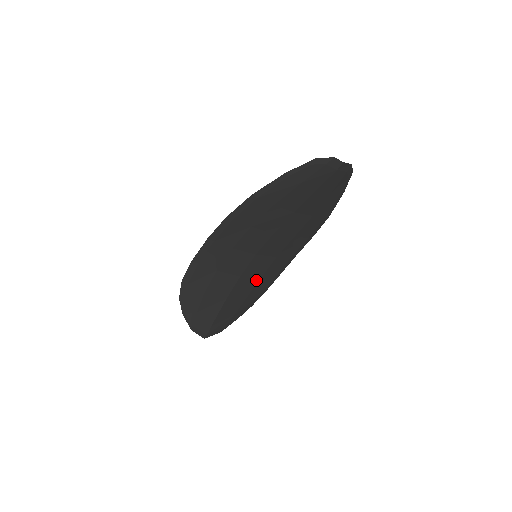
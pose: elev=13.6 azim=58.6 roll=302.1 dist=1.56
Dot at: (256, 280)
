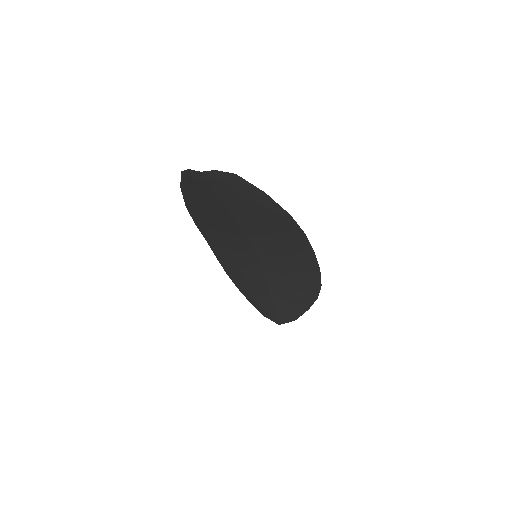
Dot at: (288, 276)
